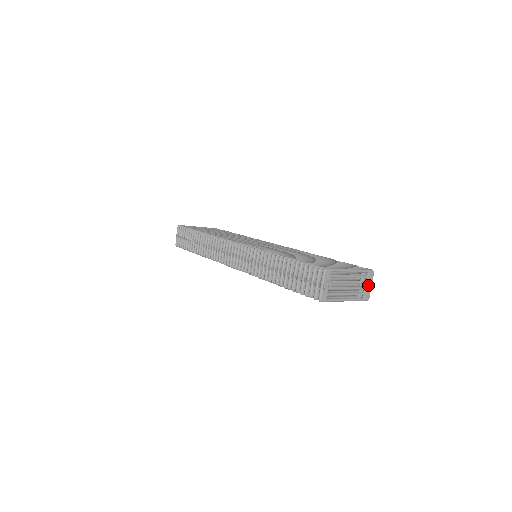
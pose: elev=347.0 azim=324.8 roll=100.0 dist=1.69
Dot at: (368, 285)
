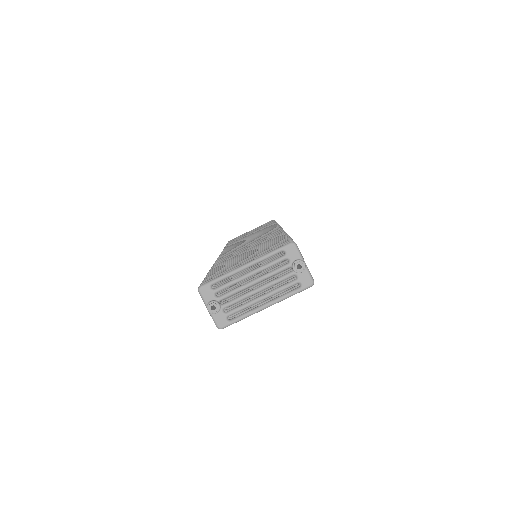
Dot at: (292, 268)
